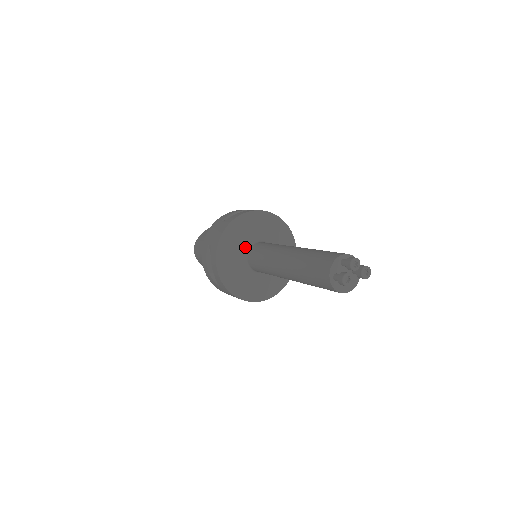
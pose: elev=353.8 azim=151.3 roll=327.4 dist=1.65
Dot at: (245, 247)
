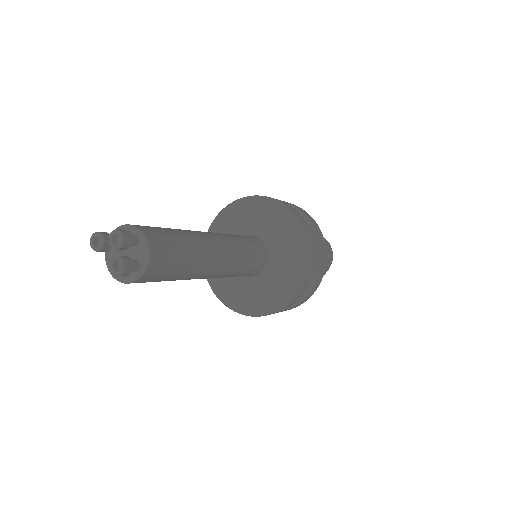
Dot at: (252, 232)
